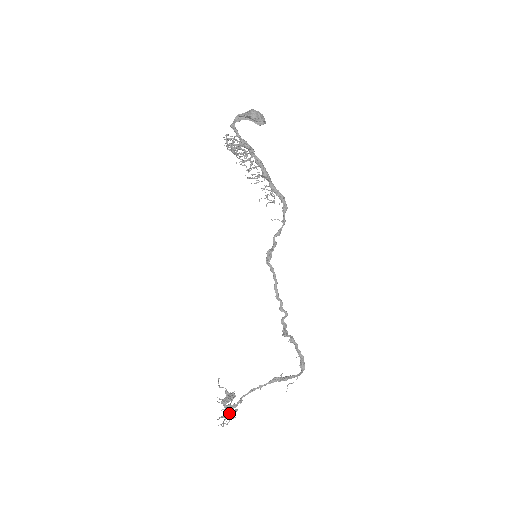
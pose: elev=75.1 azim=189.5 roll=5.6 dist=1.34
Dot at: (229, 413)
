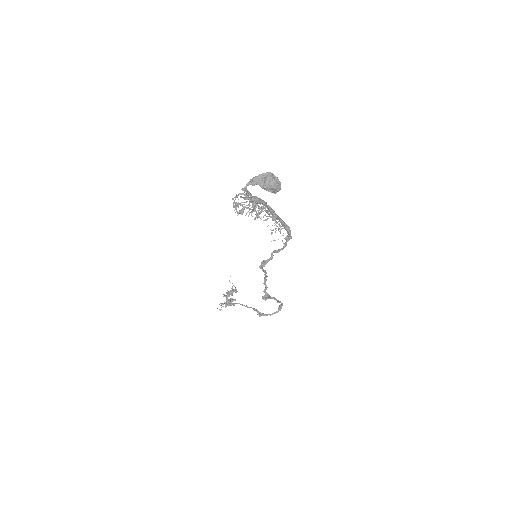
Dot at: (227, 304)
